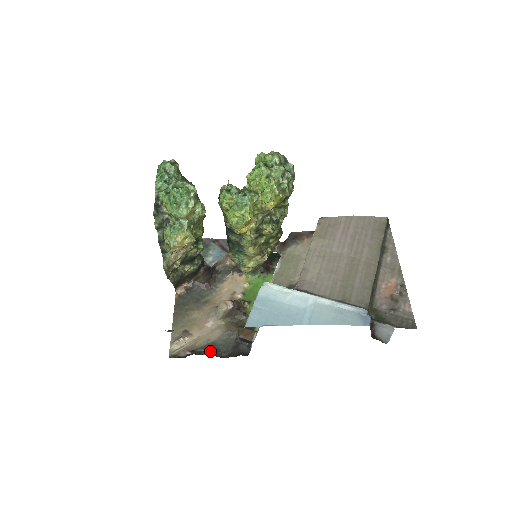
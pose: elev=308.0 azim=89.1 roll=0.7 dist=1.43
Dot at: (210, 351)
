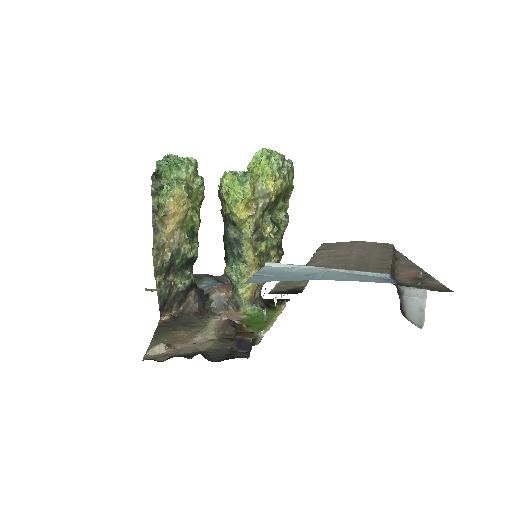
Dot at: occluded
